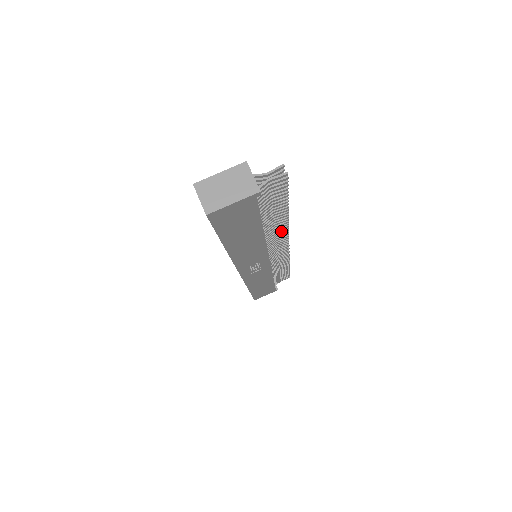
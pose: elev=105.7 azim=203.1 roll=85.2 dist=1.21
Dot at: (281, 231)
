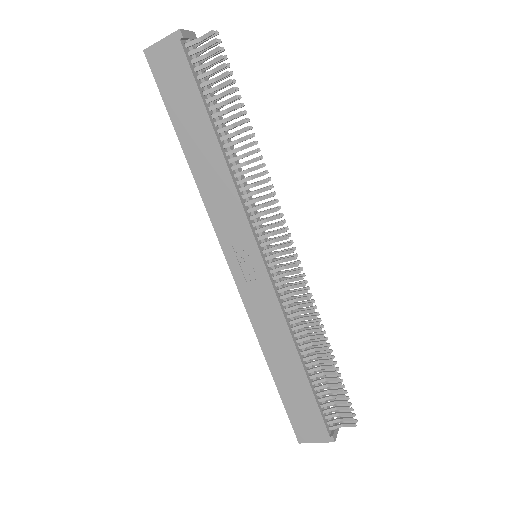
Dot at: (260, 184)
